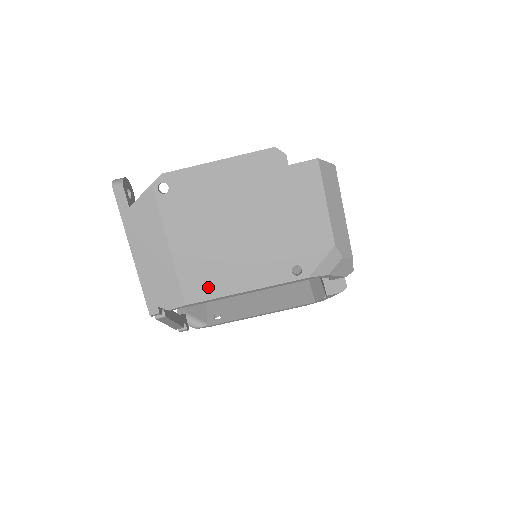
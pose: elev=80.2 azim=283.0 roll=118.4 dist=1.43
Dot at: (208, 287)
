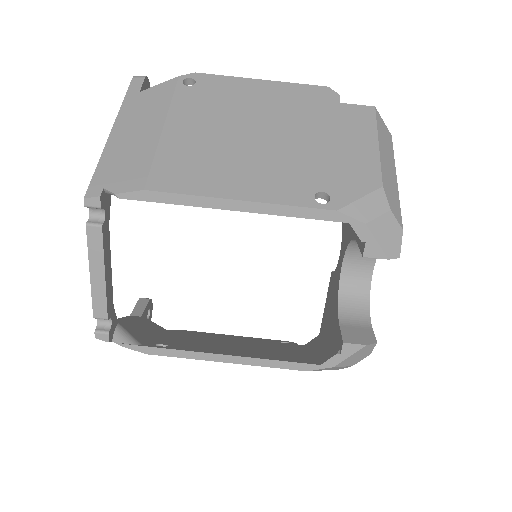
Dot at: (189, 180)
